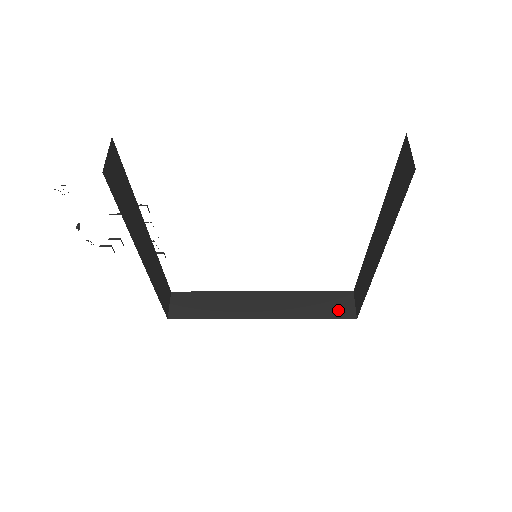
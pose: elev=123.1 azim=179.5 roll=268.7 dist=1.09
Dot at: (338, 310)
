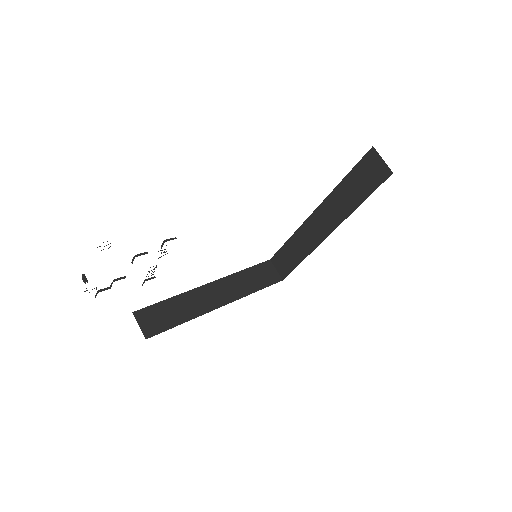
Dot at: (268, 278)
